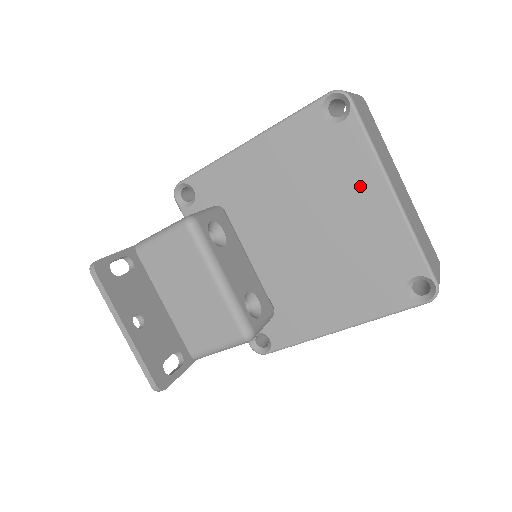
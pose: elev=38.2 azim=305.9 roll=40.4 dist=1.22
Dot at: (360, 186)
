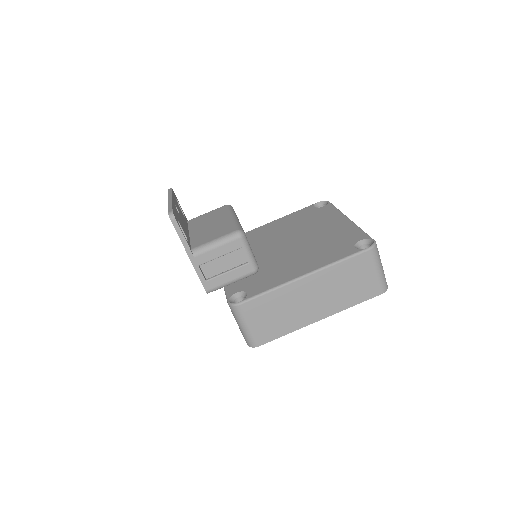
Dot at: (329, 220)
